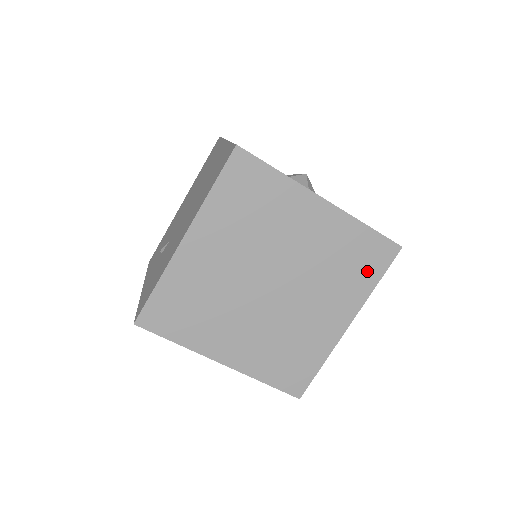
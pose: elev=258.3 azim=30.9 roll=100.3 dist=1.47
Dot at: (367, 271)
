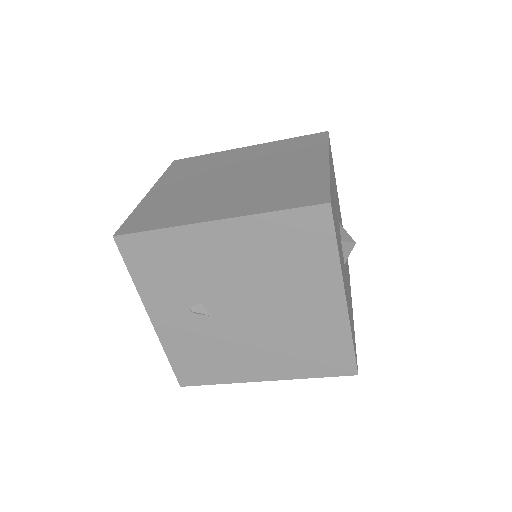
Dot at: occluded
